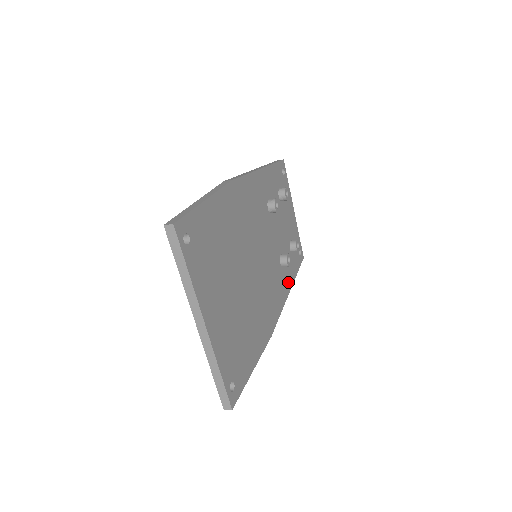
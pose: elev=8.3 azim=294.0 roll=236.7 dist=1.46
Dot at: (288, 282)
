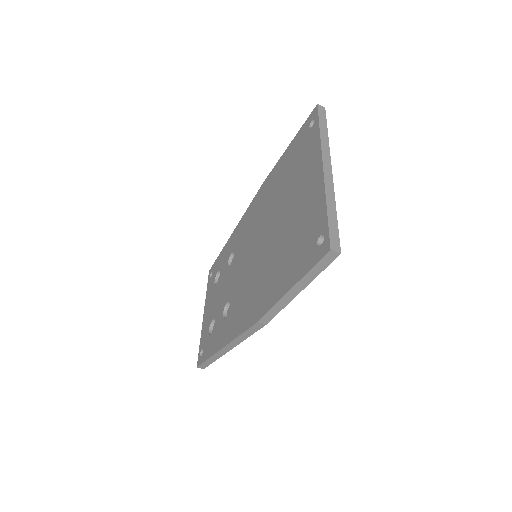
Dot at: occluded
